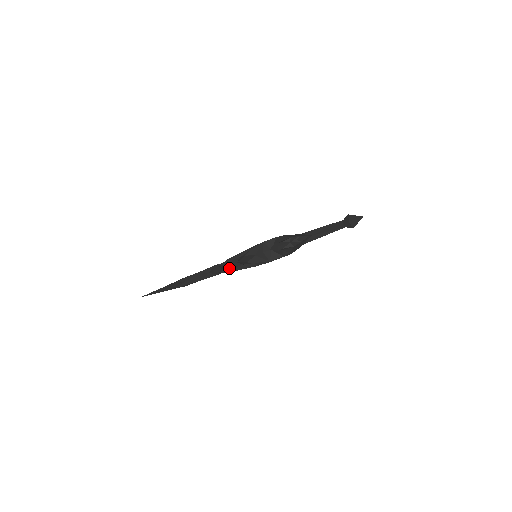
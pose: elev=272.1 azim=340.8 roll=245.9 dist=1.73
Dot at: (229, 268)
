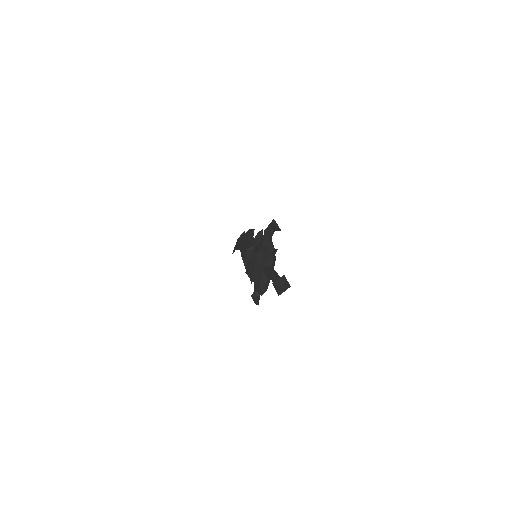
Dot at: occluded
